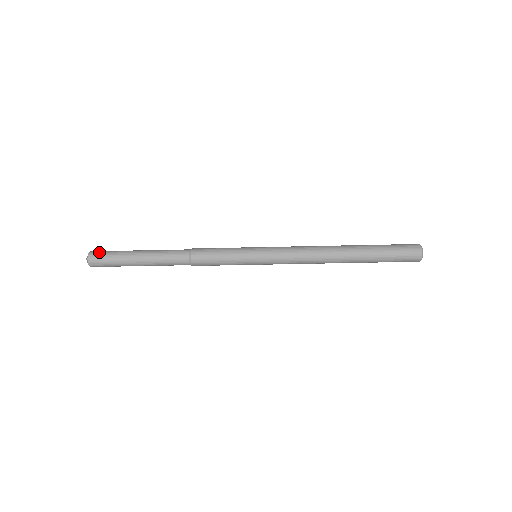
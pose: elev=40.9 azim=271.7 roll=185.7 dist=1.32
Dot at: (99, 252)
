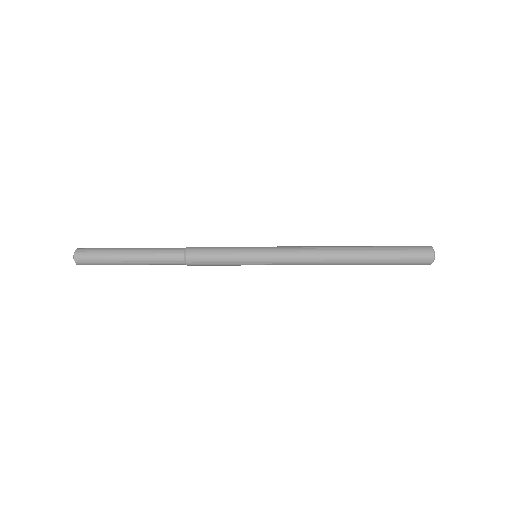
Dot at: (85, 260)
